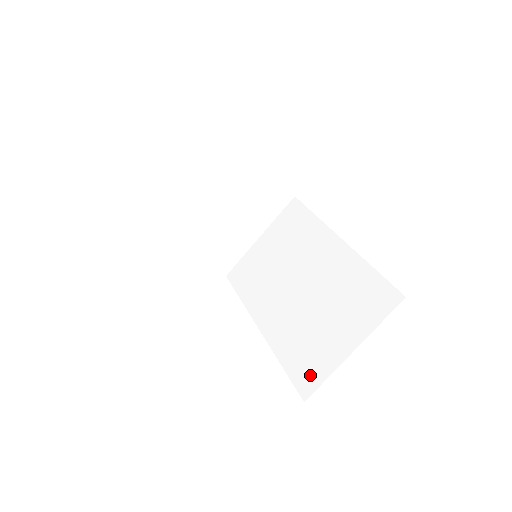
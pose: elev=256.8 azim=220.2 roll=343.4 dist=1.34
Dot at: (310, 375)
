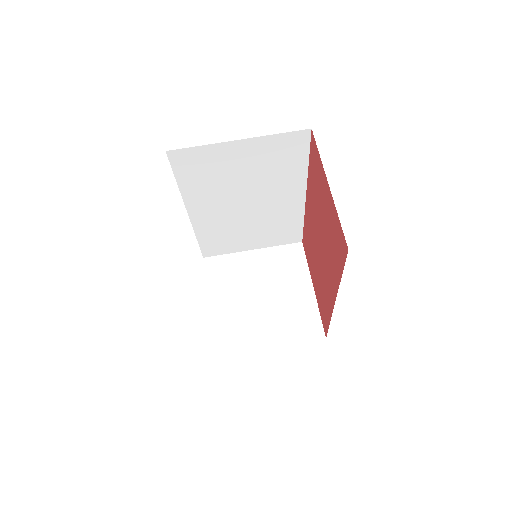
Dot at: occluded
